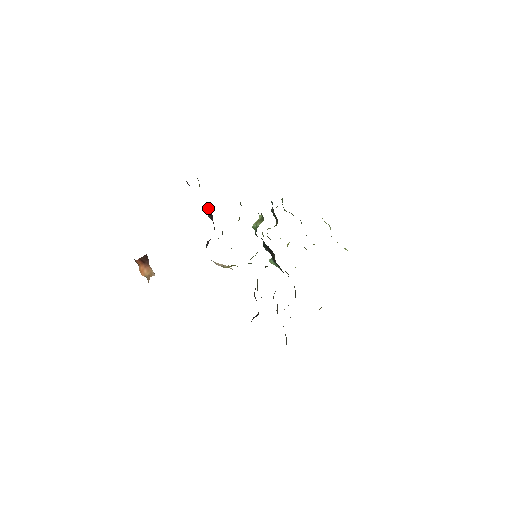
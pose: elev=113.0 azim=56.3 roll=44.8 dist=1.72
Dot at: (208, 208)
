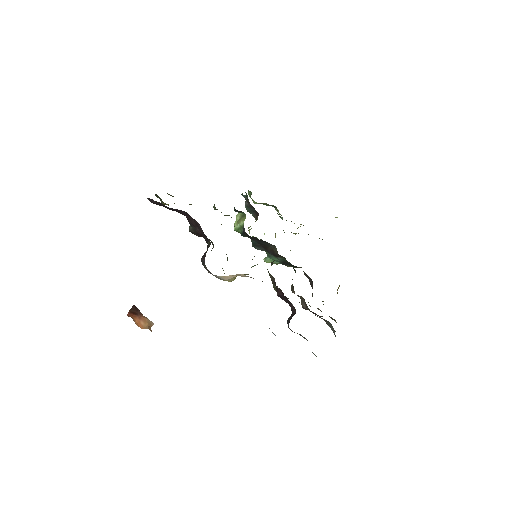
Dot at: occluded
